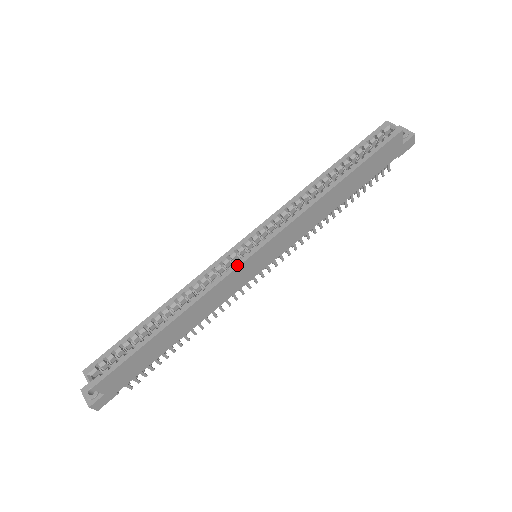
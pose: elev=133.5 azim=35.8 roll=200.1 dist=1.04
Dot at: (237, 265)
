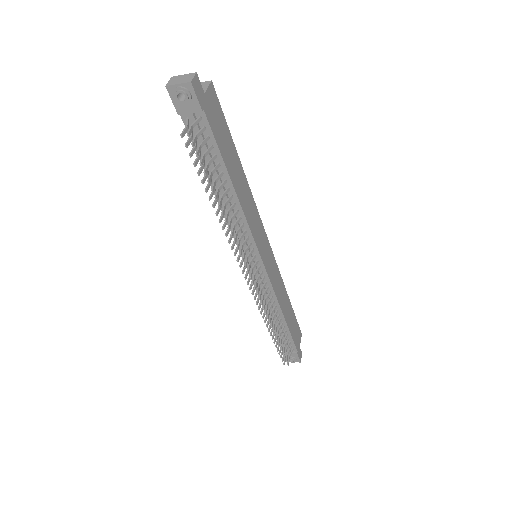
Dot at: (262, 227)
